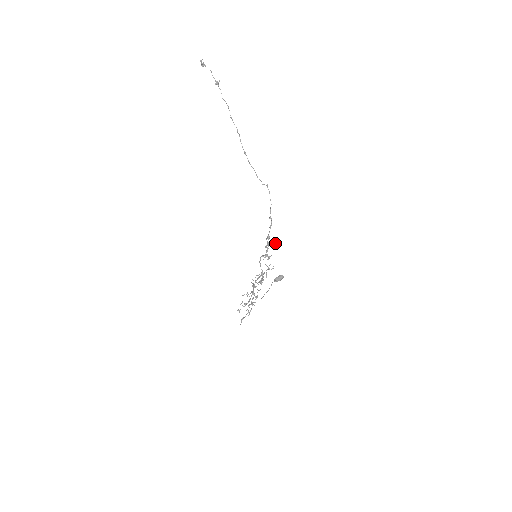
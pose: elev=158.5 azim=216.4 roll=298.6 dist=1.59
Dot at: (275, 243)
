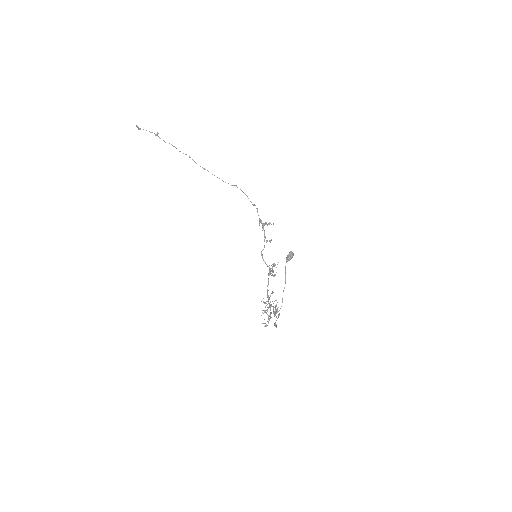
Dot at: (269, 222)
